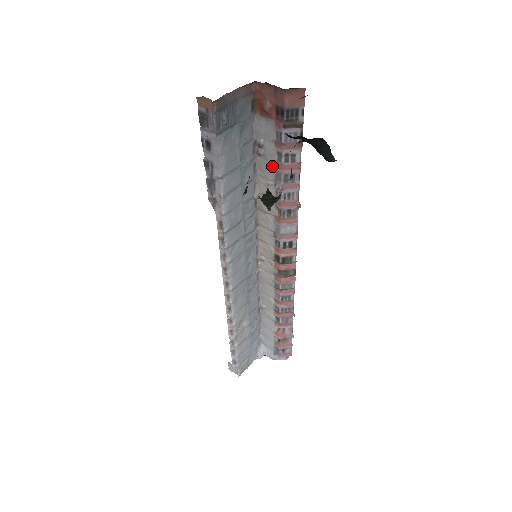
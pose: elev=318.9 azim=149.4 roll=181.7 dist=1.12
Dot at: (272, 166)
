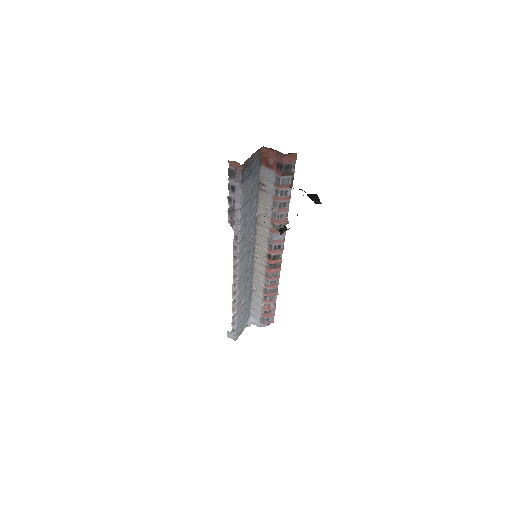
Dot at: (271, 198)
